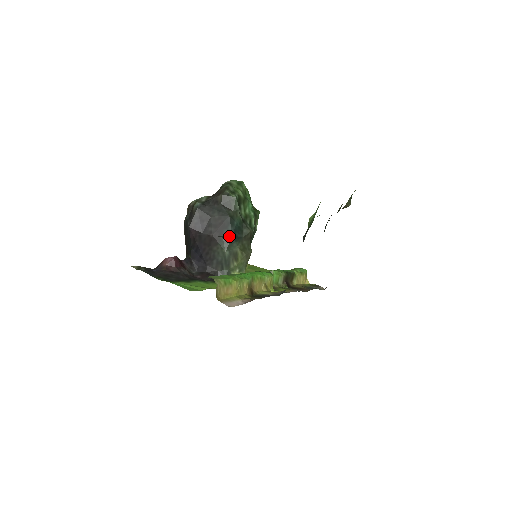
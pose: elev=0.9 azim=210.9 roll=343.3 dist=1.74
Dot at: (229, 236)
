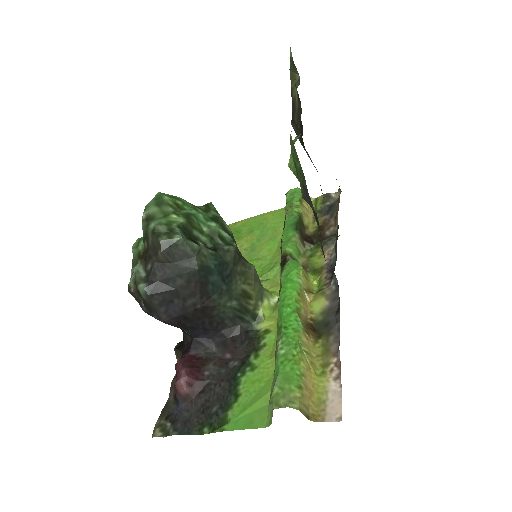
Dot at: (219, 287)
